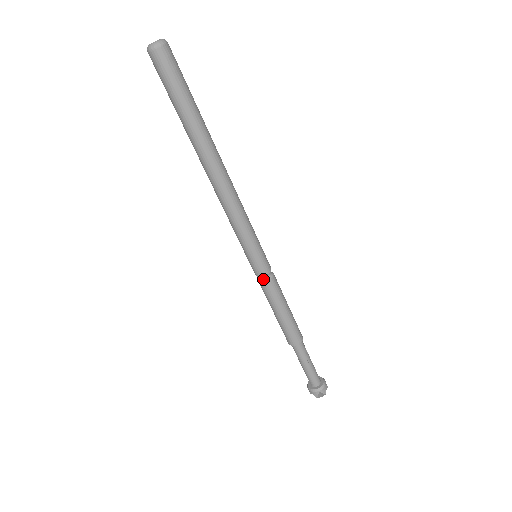
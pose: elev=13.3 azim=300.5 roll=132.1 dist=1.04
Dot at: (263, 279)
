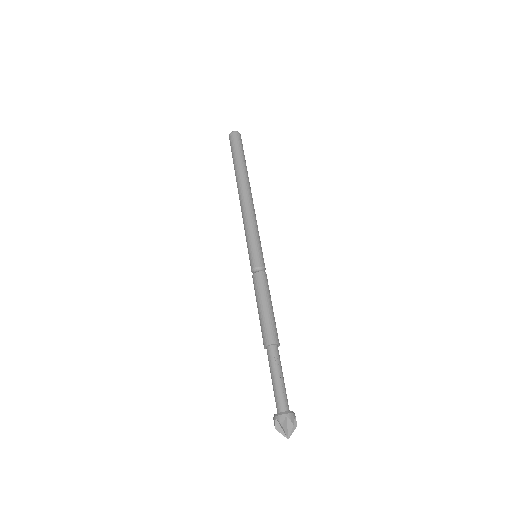
Dot at: (253, 273)
